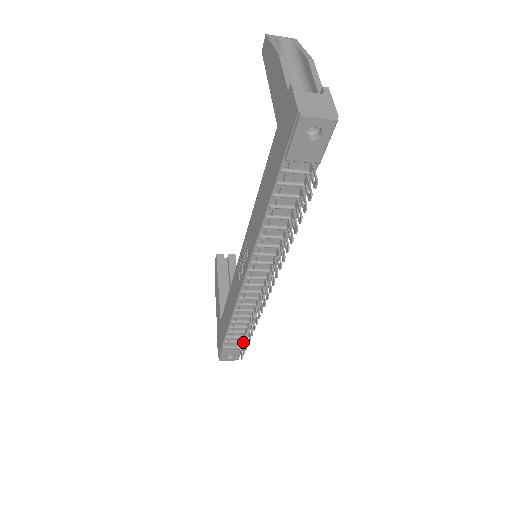
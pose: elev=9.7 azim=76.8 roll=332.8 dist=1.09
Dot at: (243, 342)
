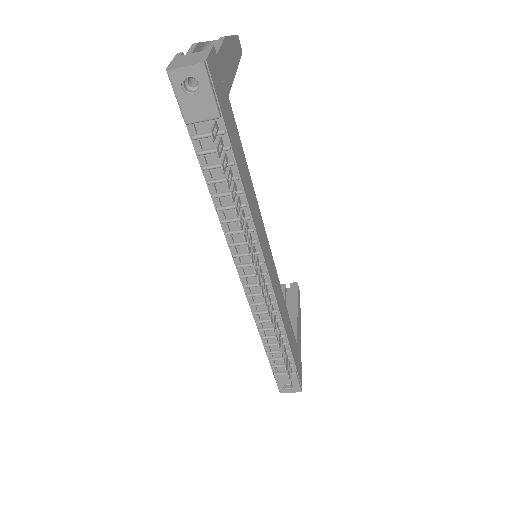
Dot at: (288, 364)
